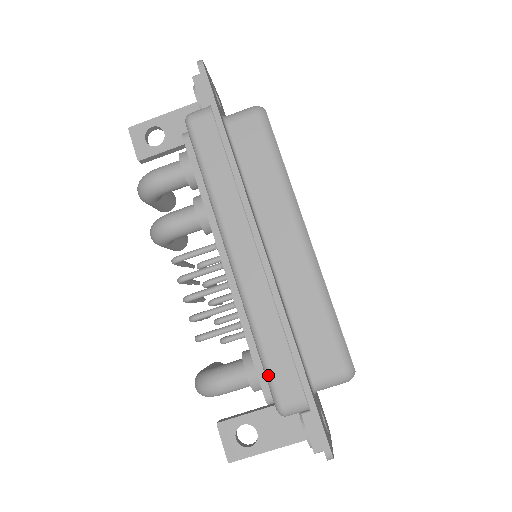
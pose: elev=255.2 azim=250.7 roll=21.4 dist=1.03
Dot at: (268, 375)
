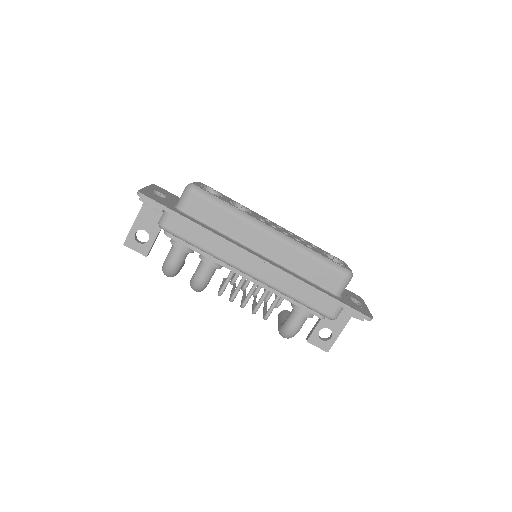
Dot at: (313, 310)
